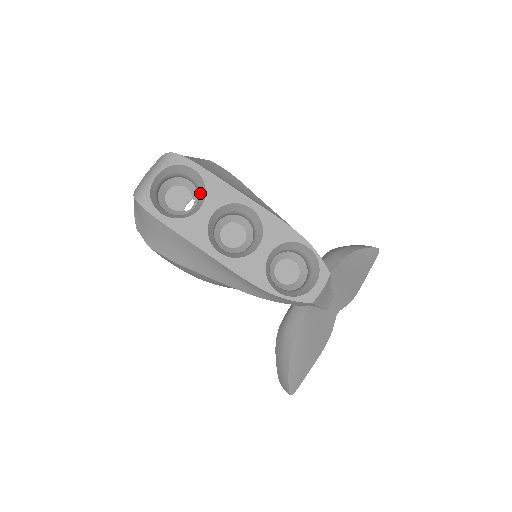
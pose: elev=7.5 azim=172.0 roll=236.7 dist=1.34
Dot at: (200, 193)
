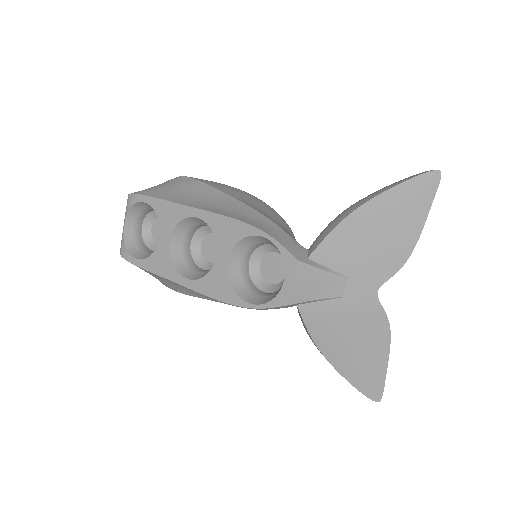
Dot at: occluded
